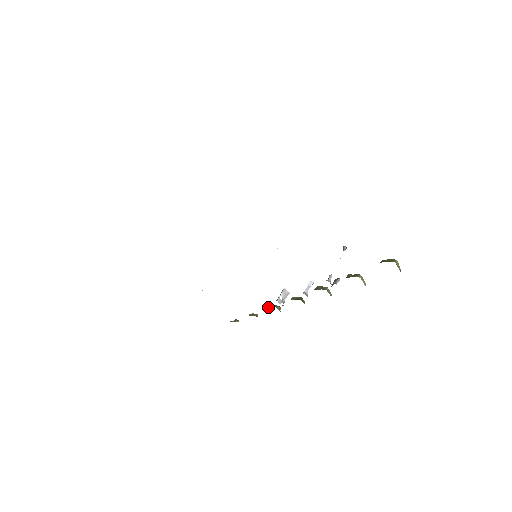
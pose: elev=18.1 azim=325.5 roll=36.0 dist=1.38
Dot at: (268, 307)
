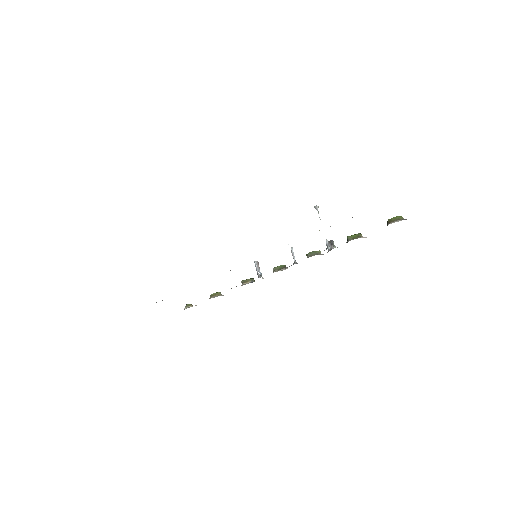
Dot at: (243, 284)
